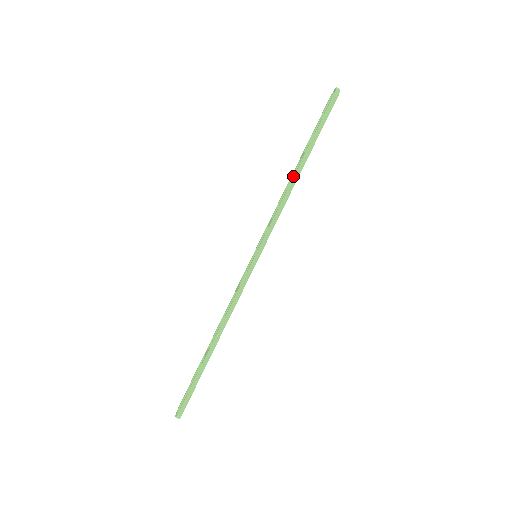
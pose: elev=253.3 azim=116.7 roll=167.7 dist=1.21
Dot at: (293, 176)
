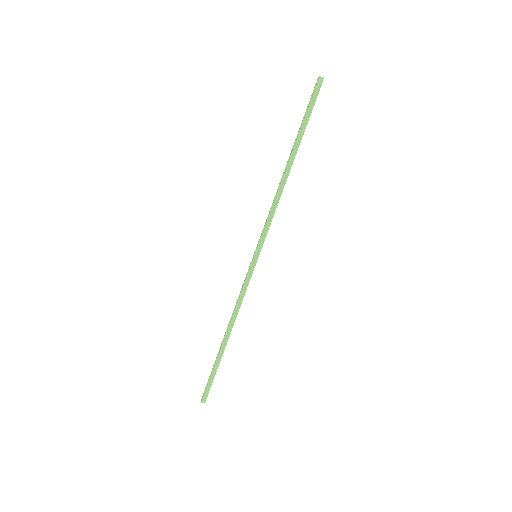
Dot at: occluded
